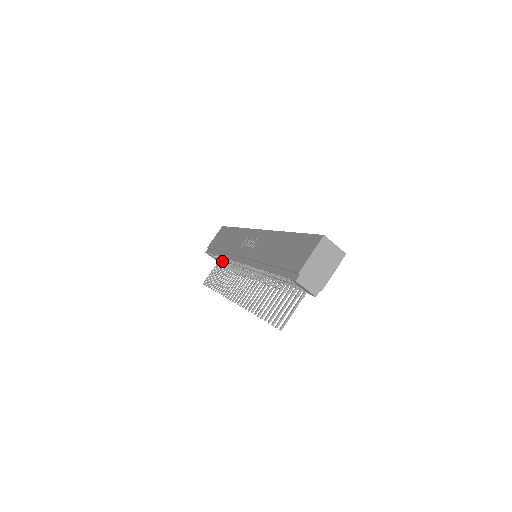
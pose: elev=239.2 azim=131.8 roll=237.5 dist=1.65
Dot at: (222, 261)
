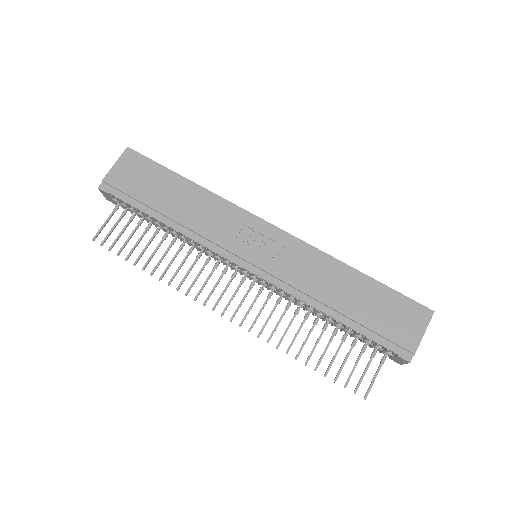
Dot at: (145, 218)
